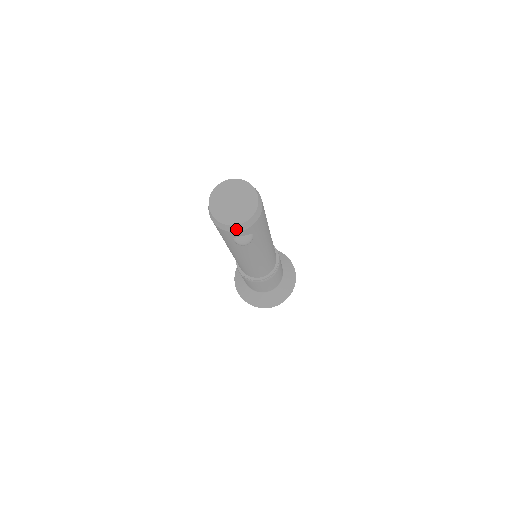
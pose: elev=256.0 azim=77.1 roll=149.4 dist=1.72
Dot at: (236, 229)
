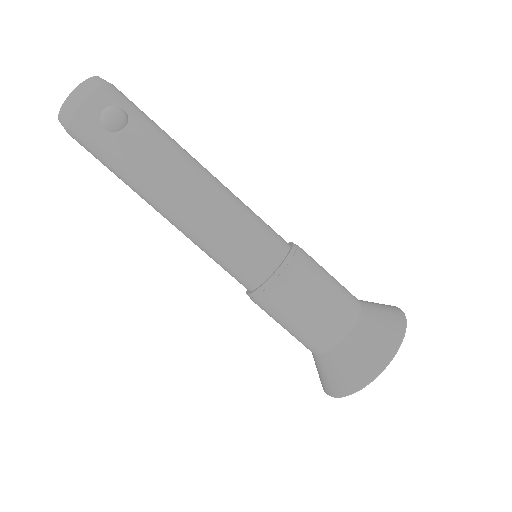
Dot at: (81, 95)
